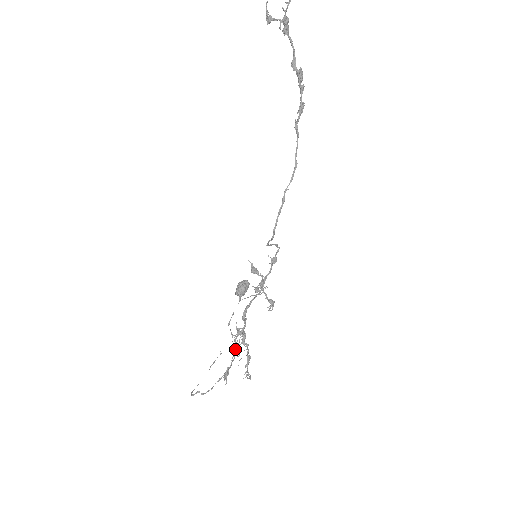
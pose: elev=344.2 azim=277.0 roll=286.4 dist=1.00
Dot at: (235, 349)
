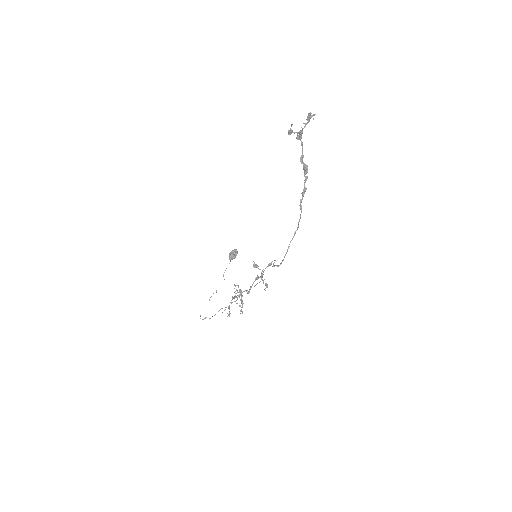
Dot at: (234, 298)
